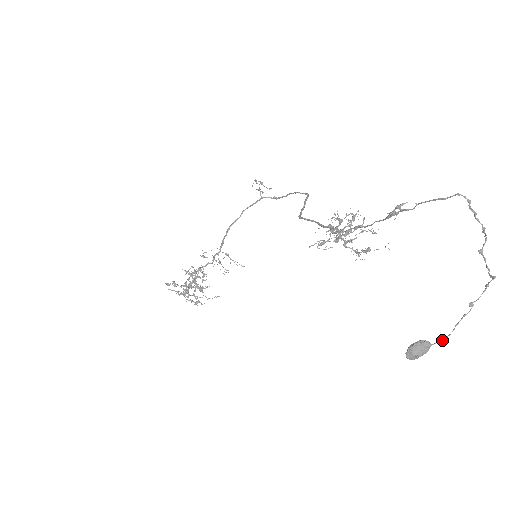
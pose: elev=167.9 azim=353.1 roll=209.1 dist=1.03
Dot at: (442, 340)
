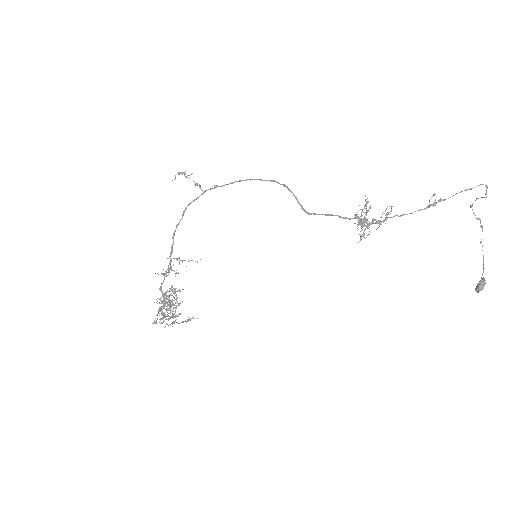
Dot at: occluded
